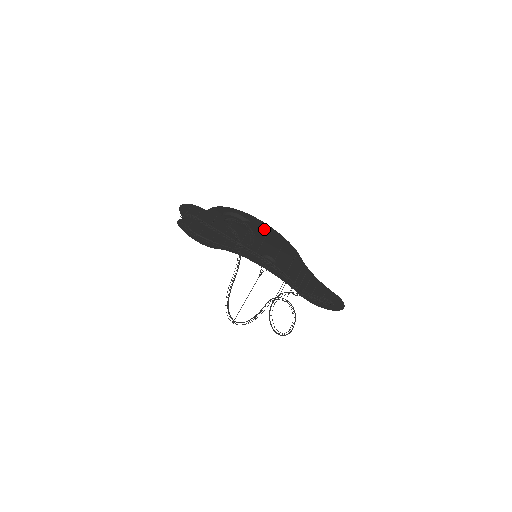
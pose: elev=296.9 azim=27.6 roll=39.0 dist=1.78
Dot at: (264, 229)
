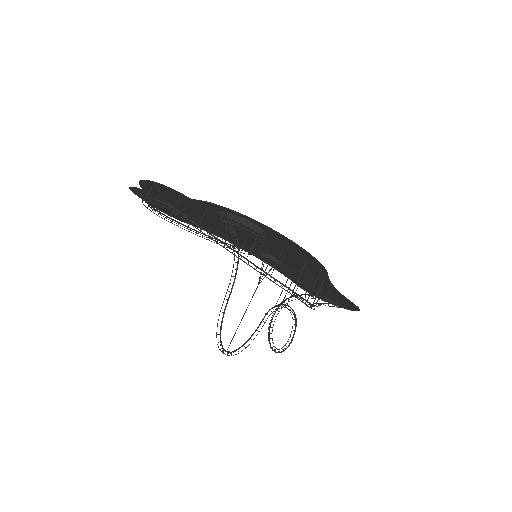
Dot at: (286, 243)
